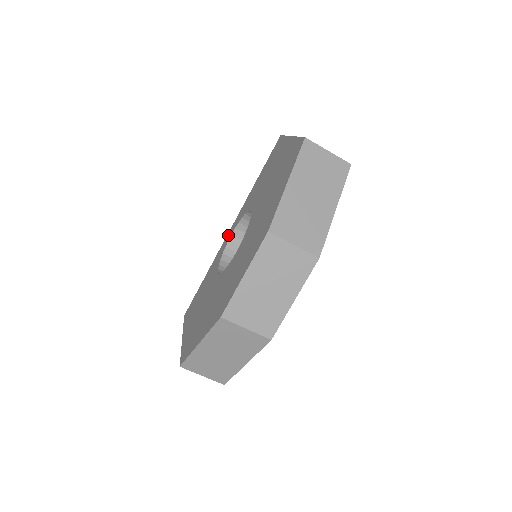
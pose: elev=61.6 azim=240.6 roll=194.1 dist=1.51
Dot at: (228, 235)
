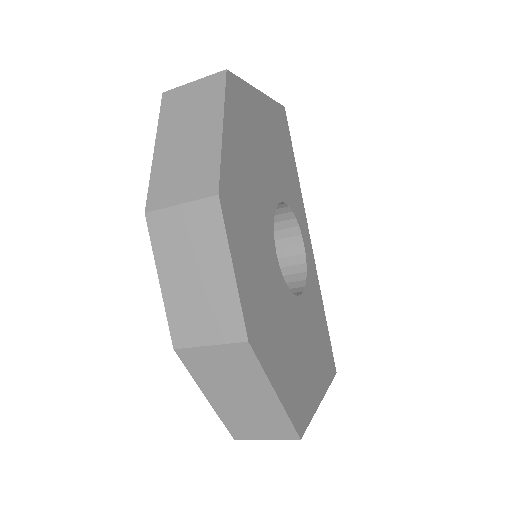
Dot at: occluded
